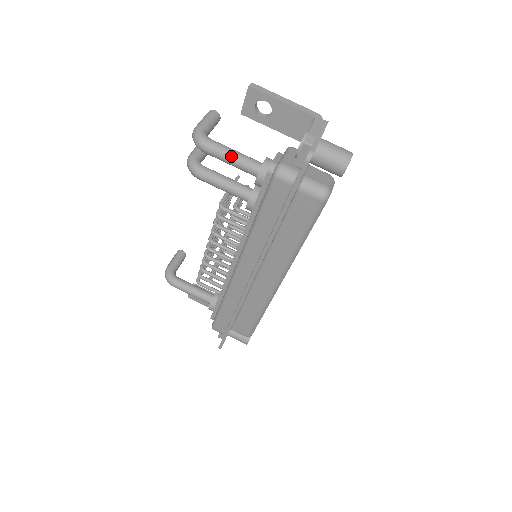
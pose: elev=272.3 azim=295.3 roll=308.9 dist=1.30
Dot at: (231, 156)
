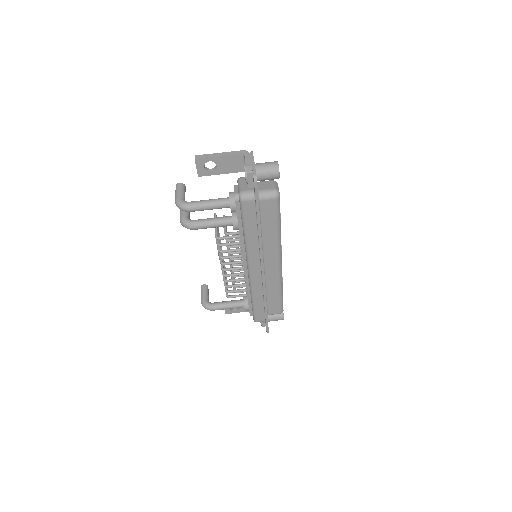
Dot at: (208, 204)
